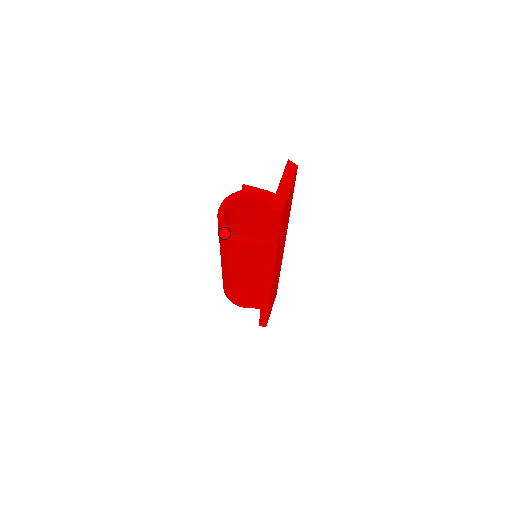
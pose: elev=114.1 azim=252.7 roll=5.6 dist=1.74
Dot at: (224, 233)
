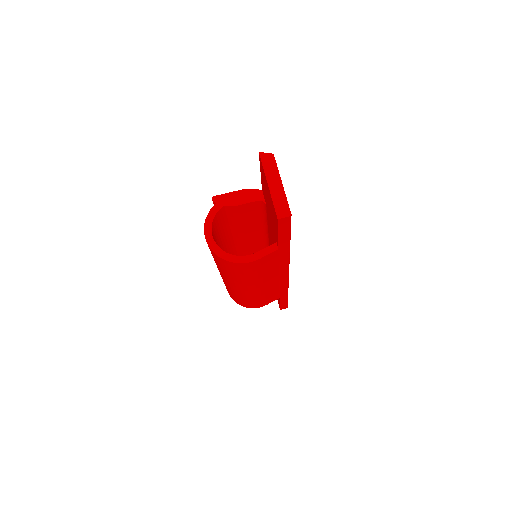
Dot at: (228, 261)
